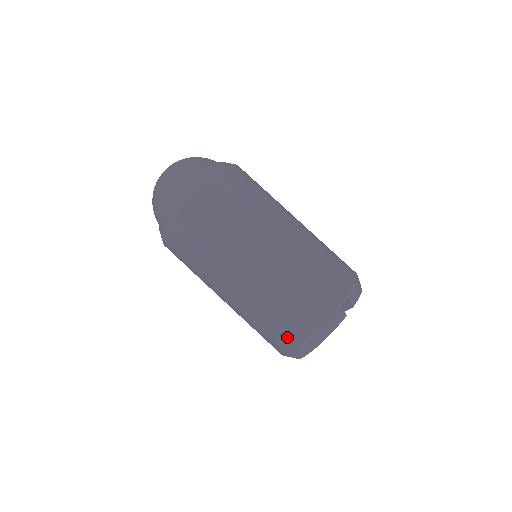
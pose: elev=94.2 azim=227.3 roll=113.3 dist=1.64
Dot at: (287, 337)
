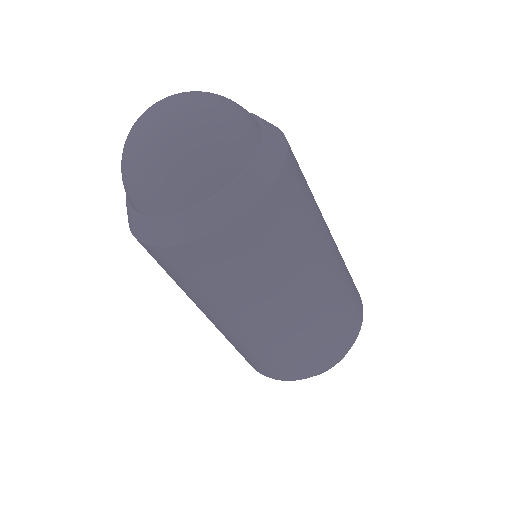
Dot at: occluded
